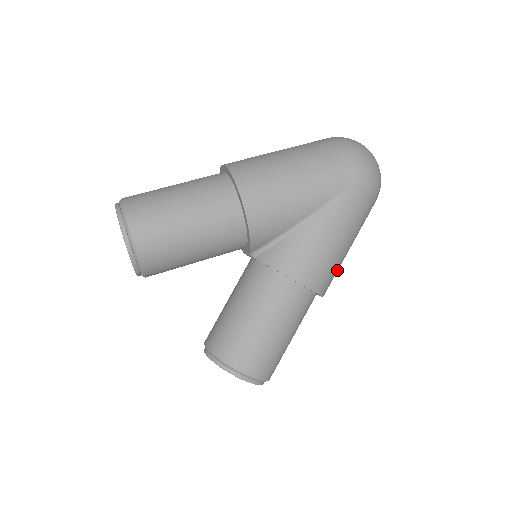
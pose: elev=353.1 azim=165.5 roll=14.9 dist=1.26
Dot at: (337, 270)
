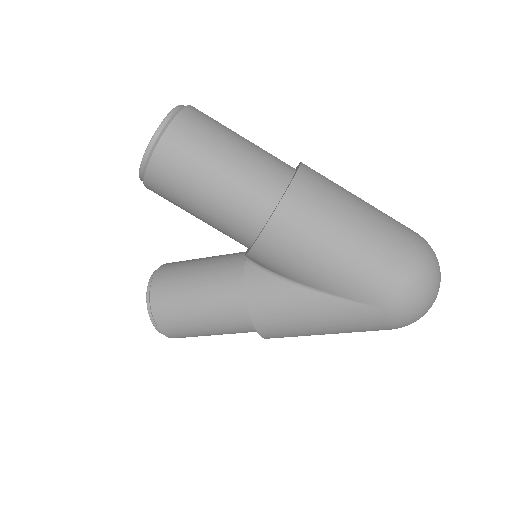
Dot at: occluded
